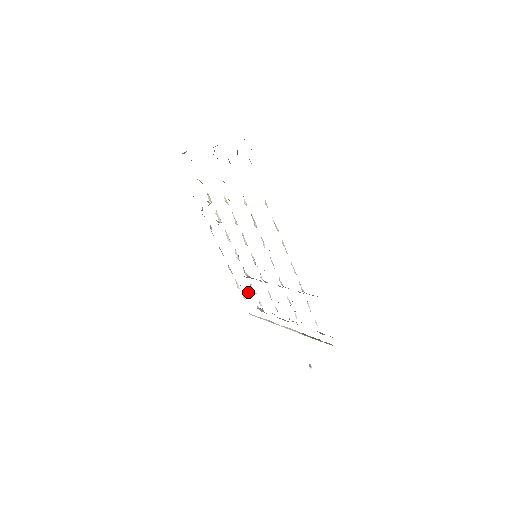
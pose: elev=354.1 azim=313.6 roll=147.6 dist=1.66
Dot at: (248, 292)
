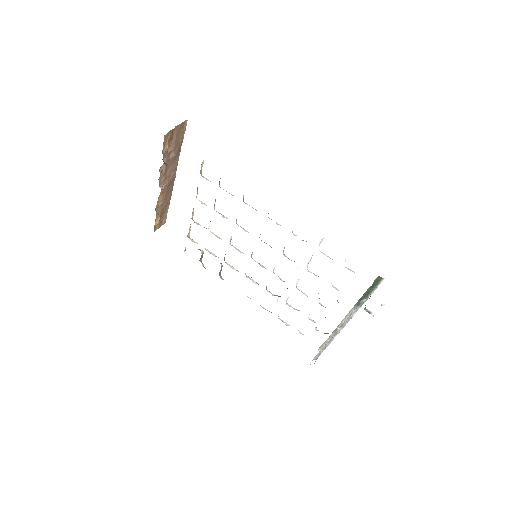
Dot at: occluded
